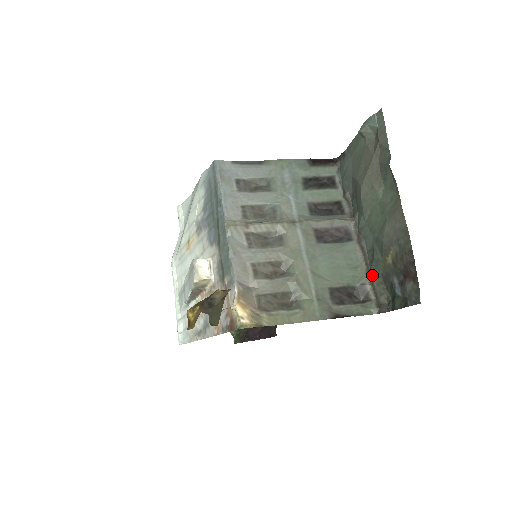
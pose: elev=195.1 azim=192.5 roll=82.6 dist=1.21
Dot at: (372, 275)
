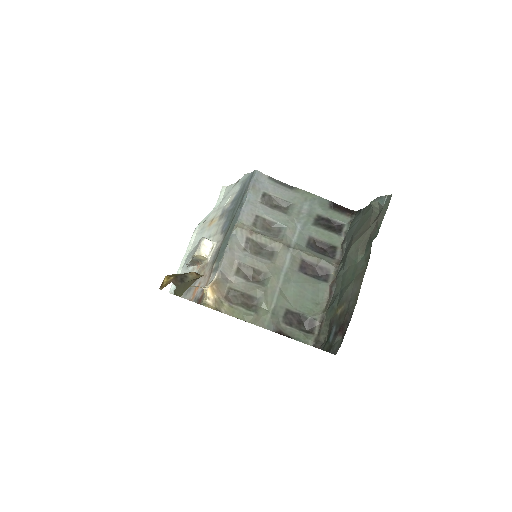
Dot at: (325, 316)
